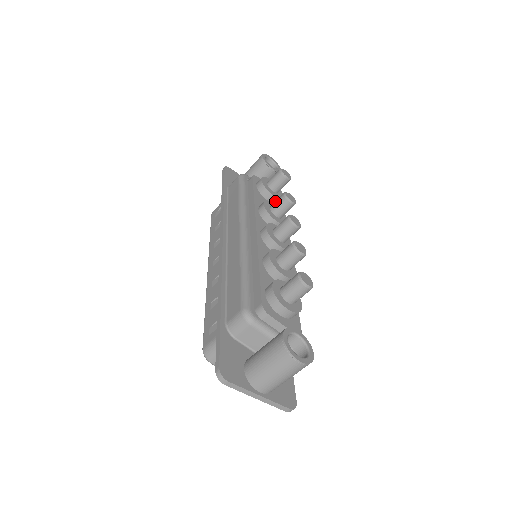
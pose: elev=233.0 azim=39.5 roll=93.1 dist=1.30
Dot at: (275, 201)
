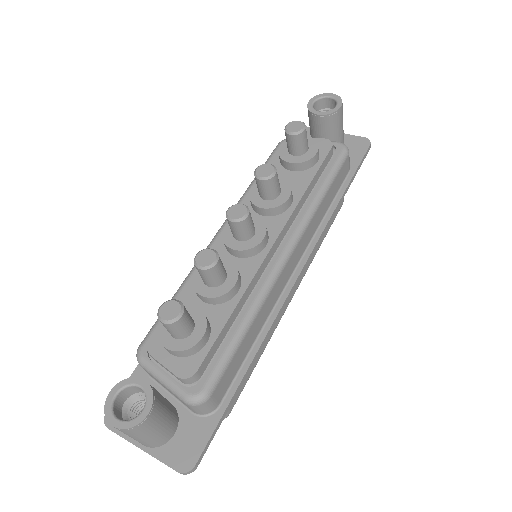
Dot at: occluded
